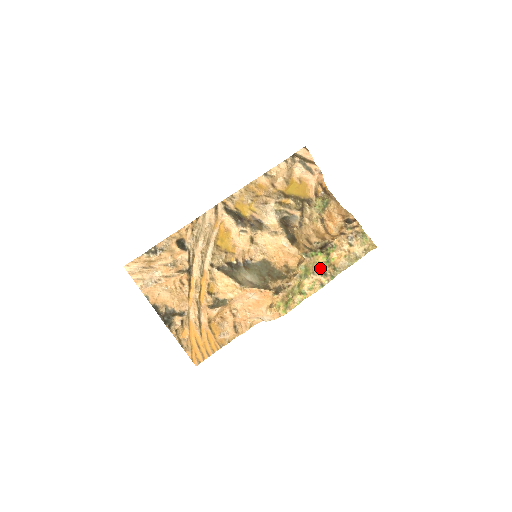
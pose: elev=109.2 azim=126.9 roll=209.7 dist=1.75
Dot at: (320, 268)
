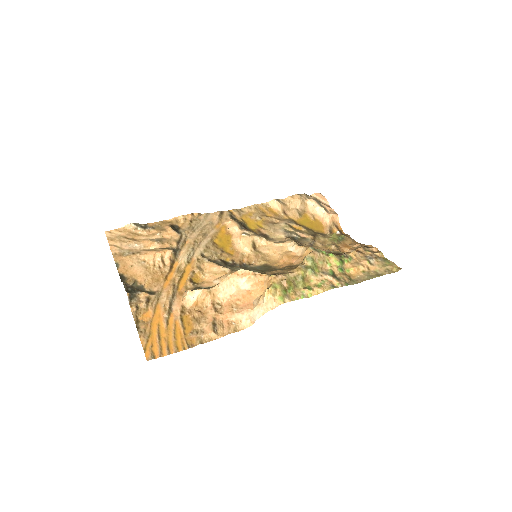
Dot at: (332, 271)
